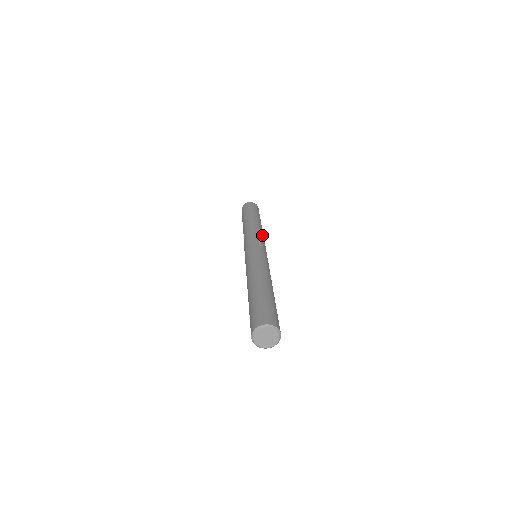
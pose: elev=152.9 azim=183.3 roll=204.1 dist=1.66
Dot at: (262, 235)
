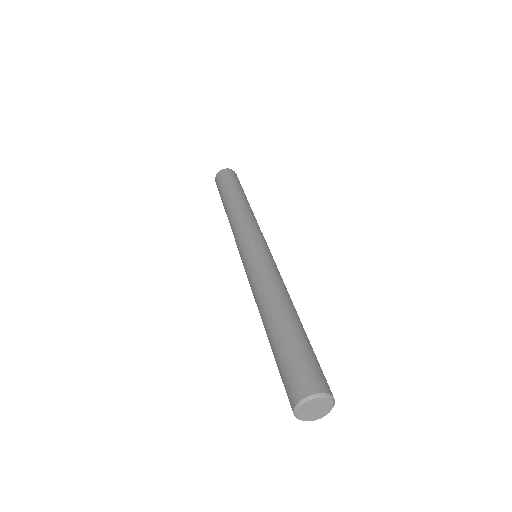
Dot at: (249, 218)
